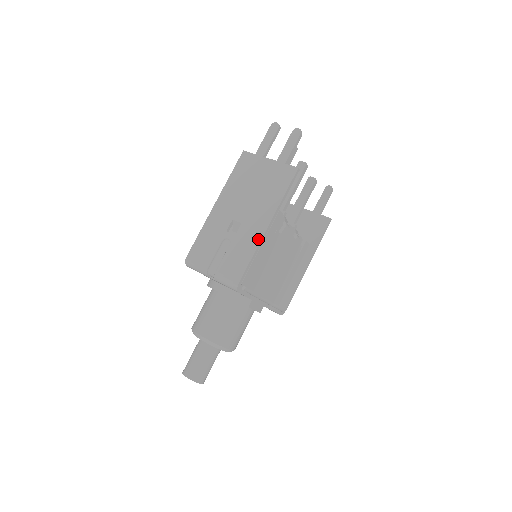
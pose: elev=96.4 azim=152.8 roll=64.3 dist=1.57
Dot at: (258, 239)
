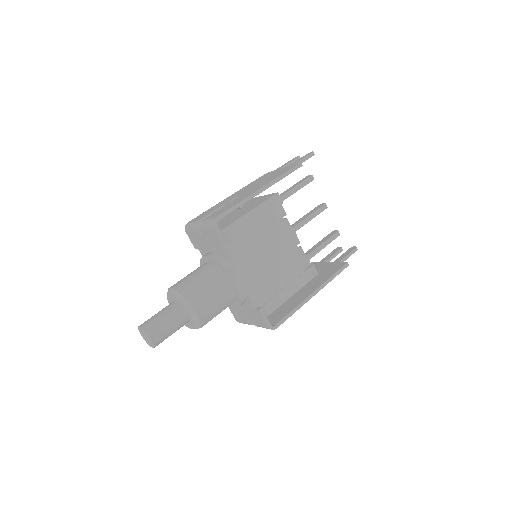
Dot at: (248, 195)
